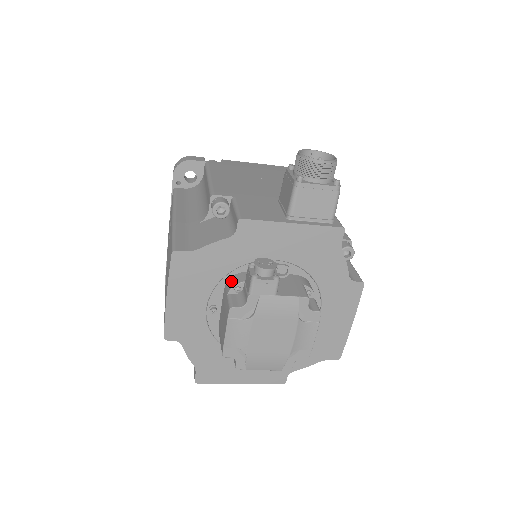
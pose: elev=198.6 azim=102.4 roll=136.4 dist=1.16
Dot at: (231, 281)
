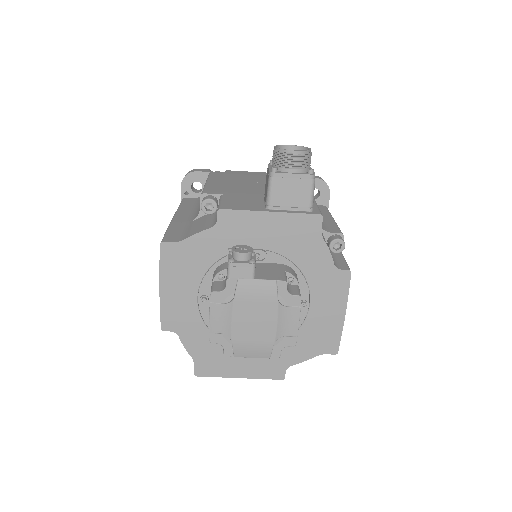
Dot at: (216, 270)
